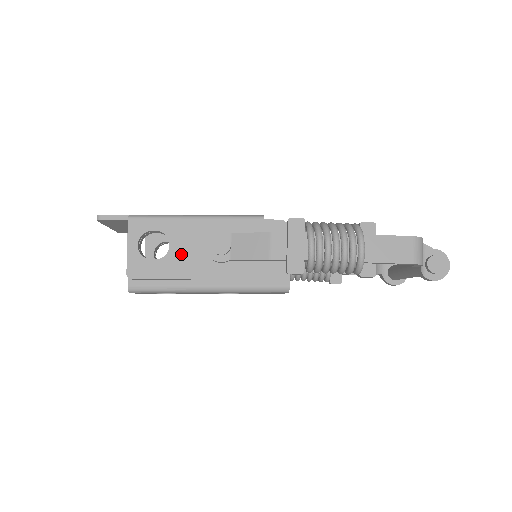
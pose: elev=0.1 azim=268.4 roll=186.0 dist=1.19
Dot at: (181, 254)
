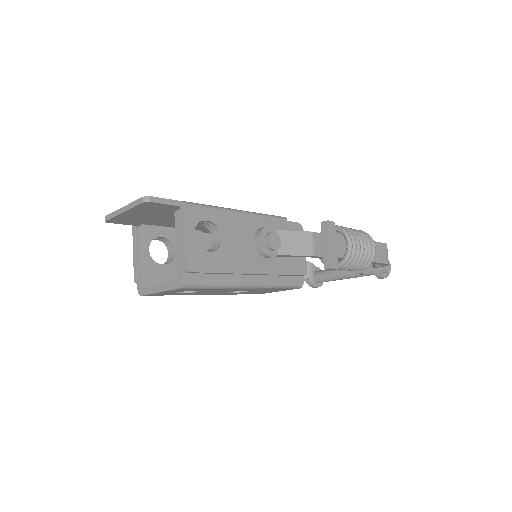
Dot at: (232, 247)
